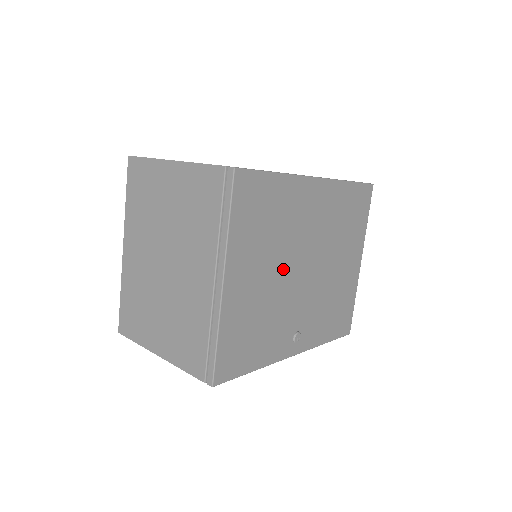
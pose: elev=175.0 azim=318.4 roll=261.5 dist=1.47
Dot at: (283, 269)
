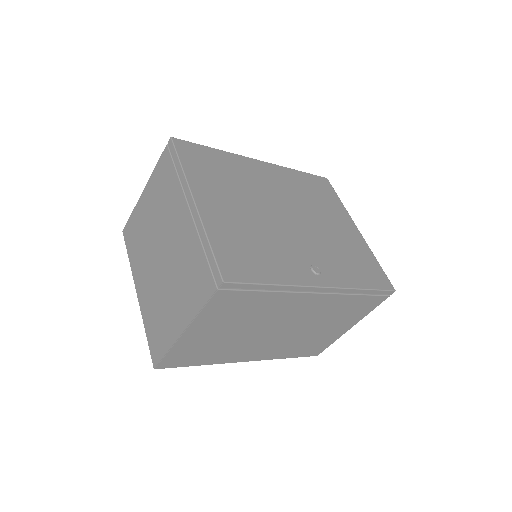
Dot at: (260, 210)
